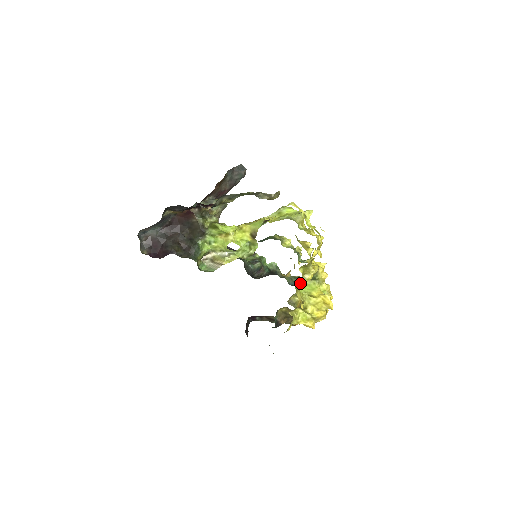
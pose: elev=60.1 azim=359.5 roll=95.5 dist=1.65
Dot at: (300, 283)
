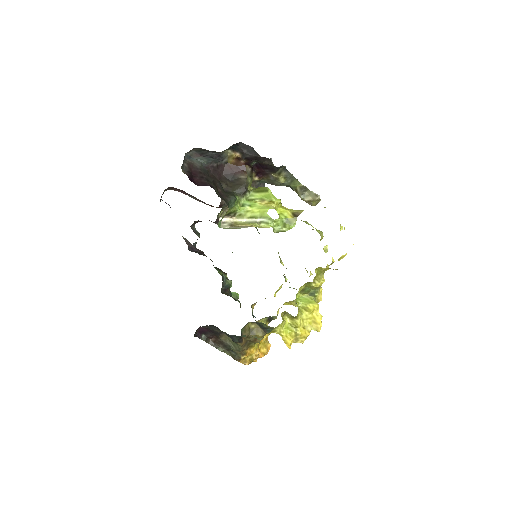
Dot at: (299, 292)
